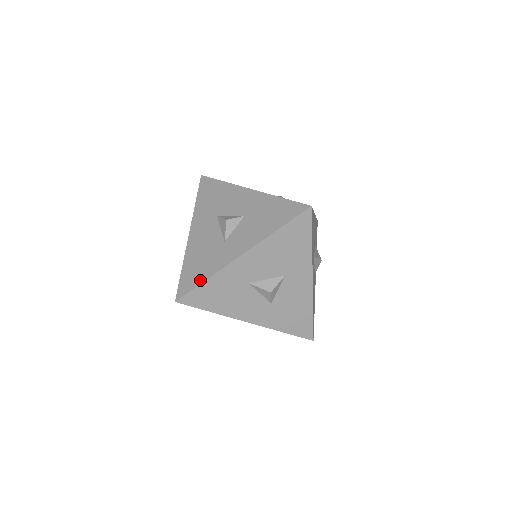
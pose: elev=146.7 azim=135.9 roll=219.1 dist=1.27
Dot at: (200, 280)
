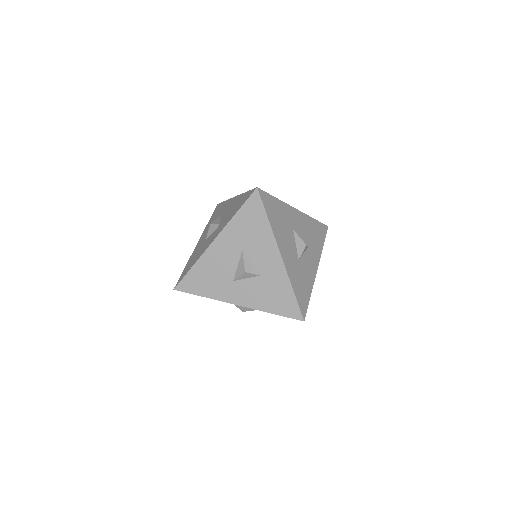
Dot at: (199, 293)
